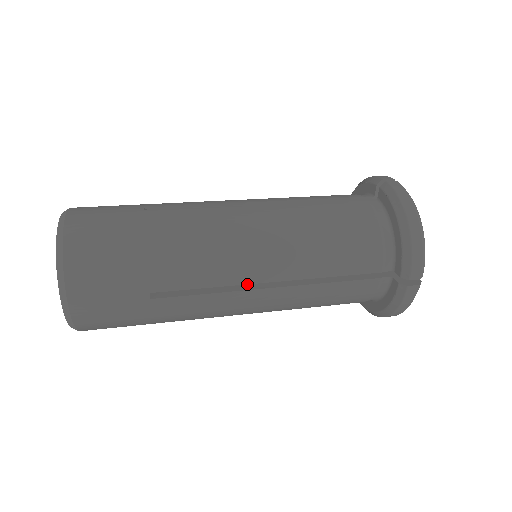
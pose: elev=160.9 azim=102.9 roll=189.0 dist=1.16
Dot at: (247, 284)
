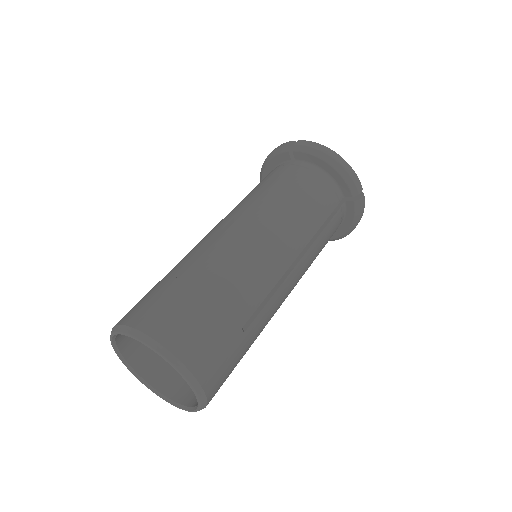
Dot at: occluded
